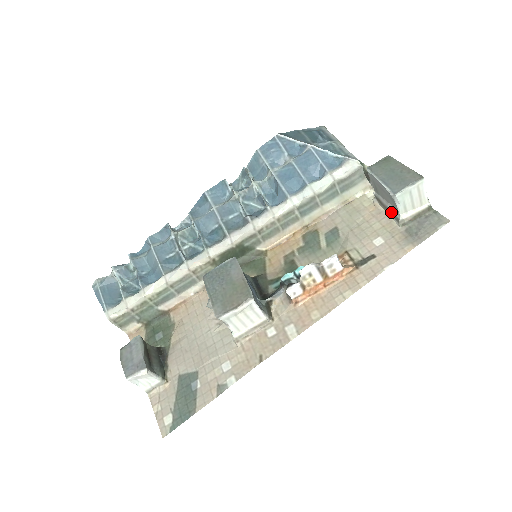
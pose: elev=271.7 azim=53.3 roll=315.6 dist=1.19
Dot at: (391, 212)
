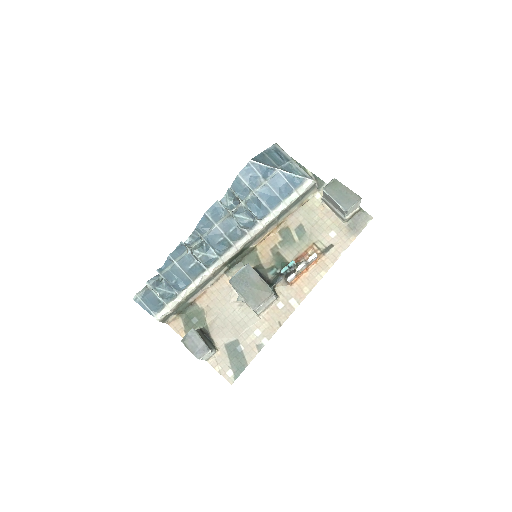
Dot at: (337, 213)
